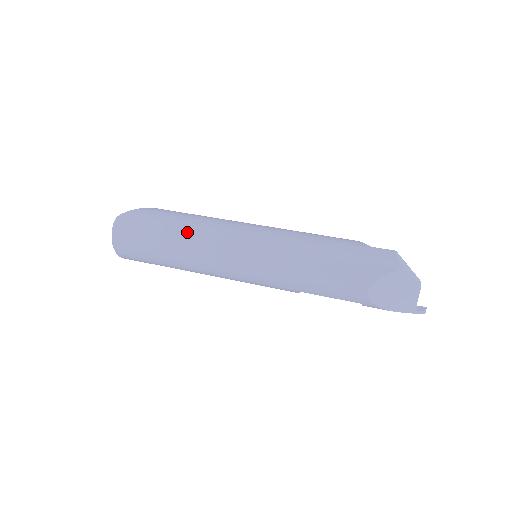
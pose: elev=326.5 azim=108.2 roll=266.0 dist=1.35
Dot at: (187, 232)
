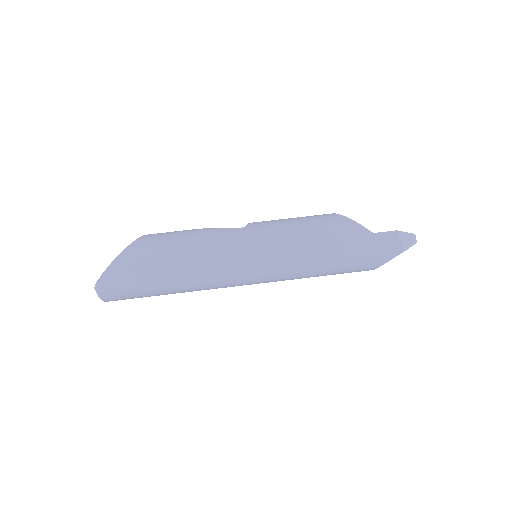
Dot at: (186, 278)
